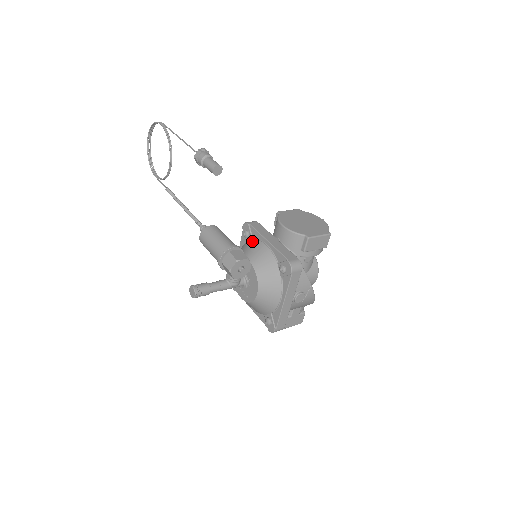
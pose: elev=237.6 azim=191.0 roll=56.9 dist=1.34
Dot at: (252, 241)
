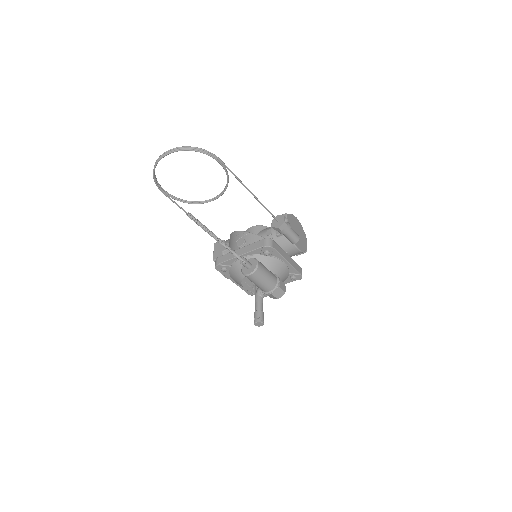
Dot at: (272, 259)
